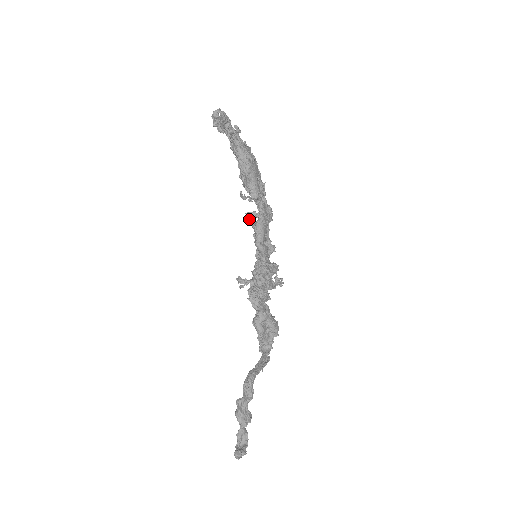
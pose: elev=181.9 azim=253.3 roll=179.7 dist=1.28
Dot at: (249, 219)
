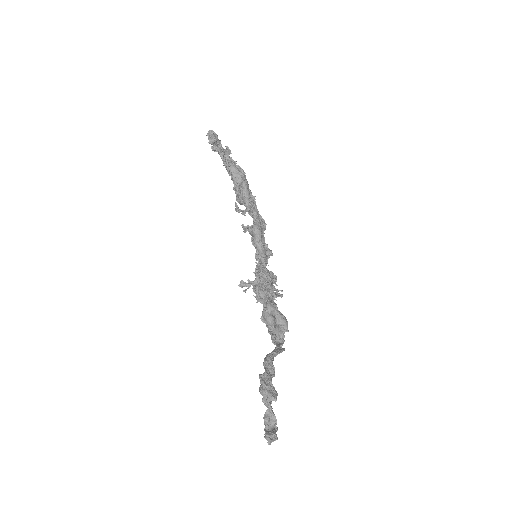
Dot at: (244, 231)
